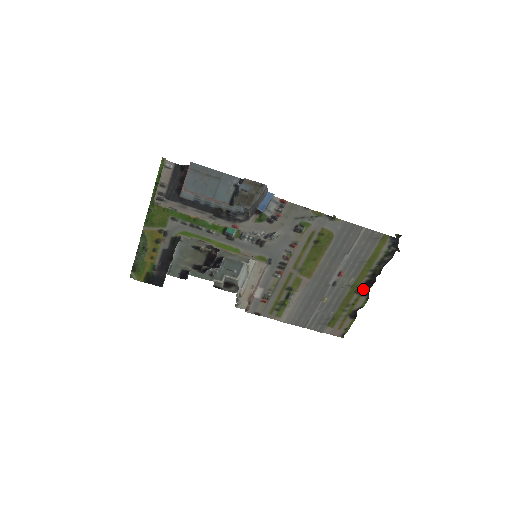
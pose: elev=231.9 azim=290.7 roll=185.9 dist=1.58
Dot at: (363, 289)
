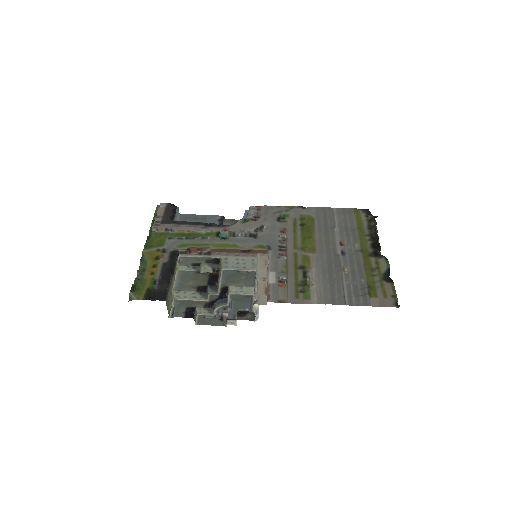
Dot at: (375, 253)
